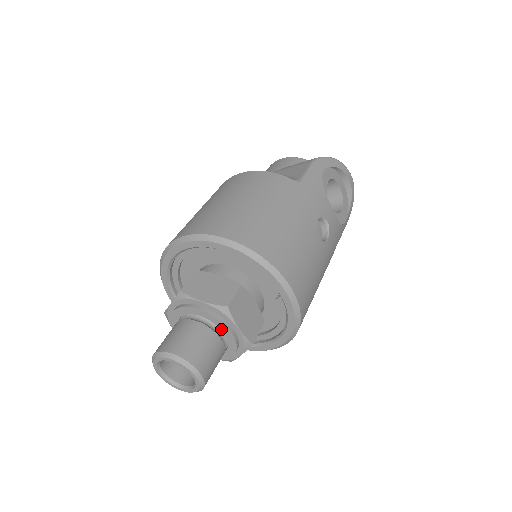
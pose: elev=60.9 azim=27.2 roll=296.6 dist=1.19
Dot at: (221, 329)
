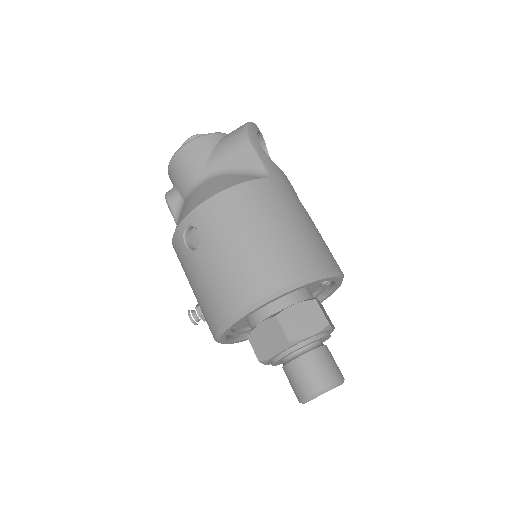
Dot at: (323, 339)
